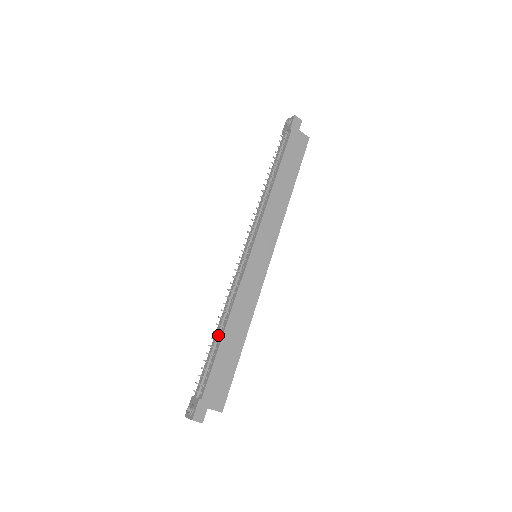
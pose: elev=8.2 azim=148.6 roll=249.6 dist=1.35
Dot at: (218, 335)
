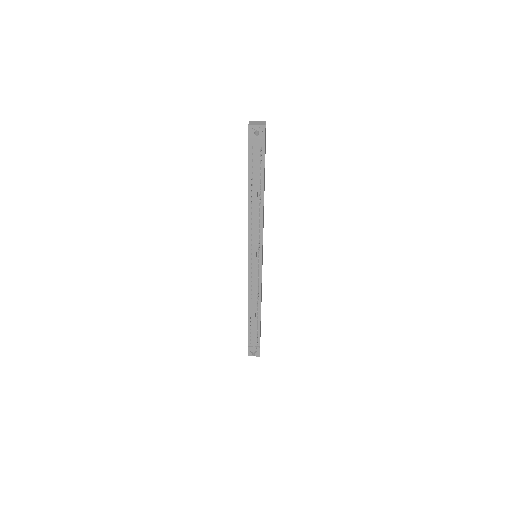
Dot at: (255, 316)
